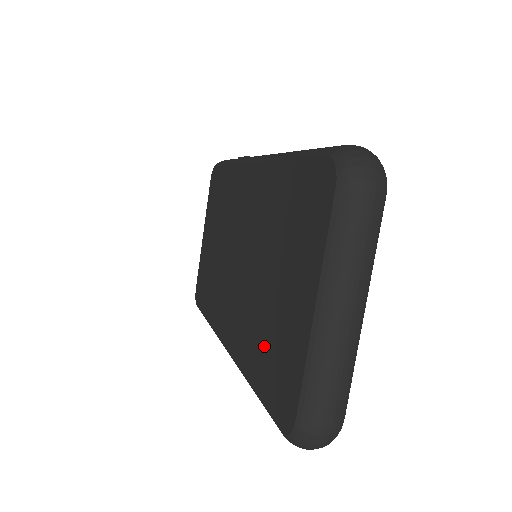
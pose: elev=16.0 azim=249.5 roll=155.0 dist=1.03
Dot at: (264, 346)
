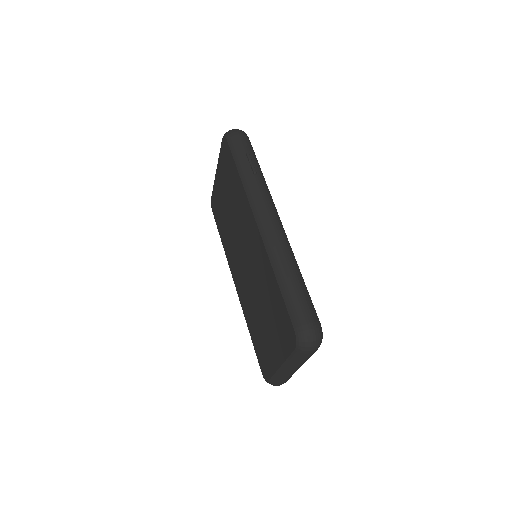
Dot at: (257, 332)
